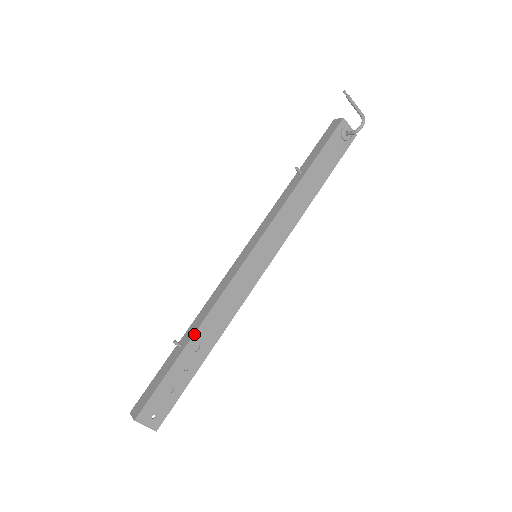
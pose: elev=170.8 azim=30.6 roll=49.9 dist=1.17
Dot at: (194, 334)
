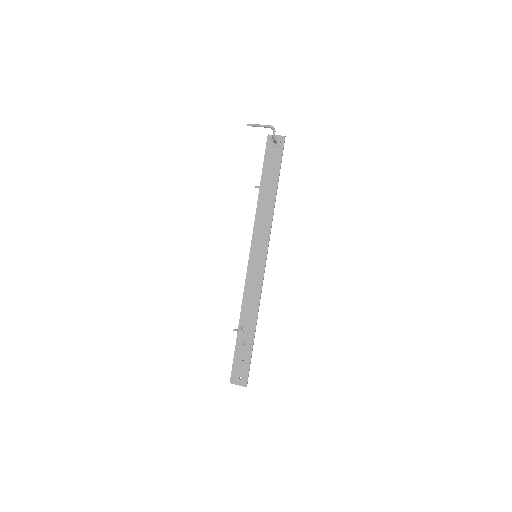
Dot at: (239, 321)
